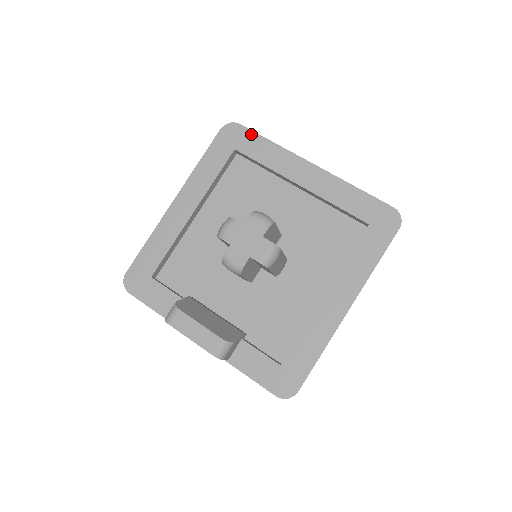
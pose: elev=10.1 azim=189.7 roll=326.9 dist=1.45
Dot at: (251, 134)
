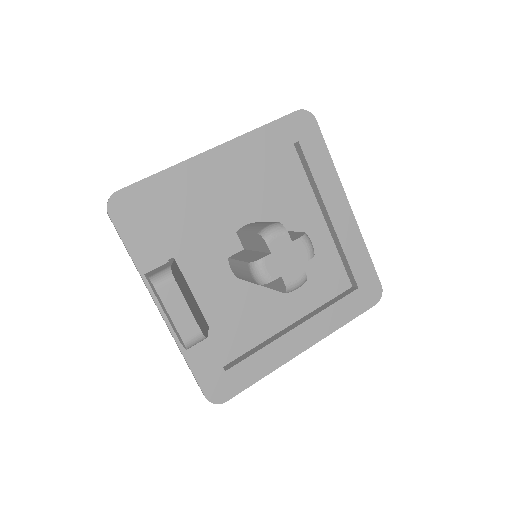
Dot at: (320, 138)
